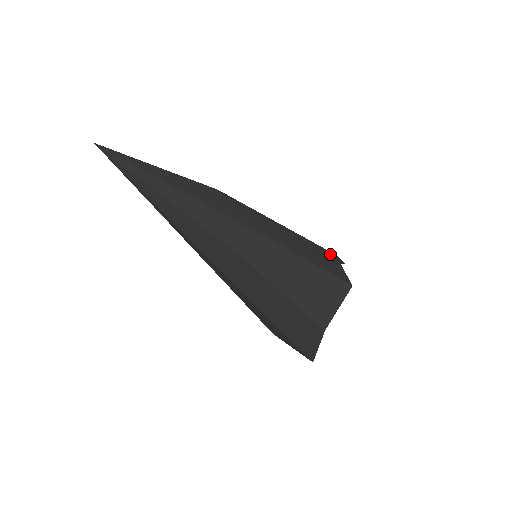
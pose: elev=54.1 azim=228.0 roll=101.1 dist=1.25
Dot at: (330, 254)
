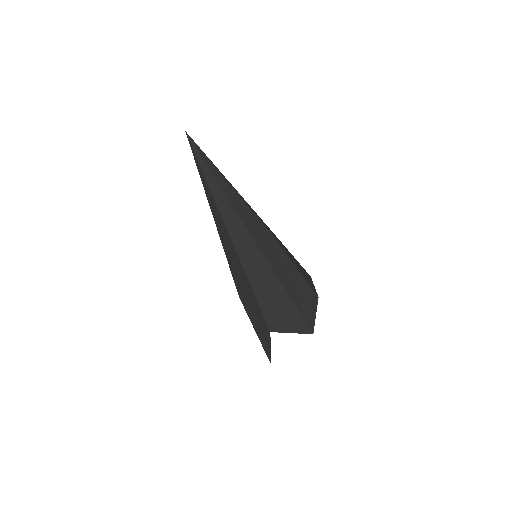
Dot at: occluded
